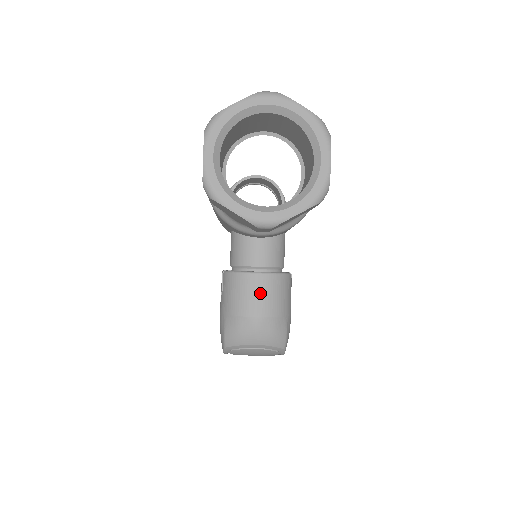
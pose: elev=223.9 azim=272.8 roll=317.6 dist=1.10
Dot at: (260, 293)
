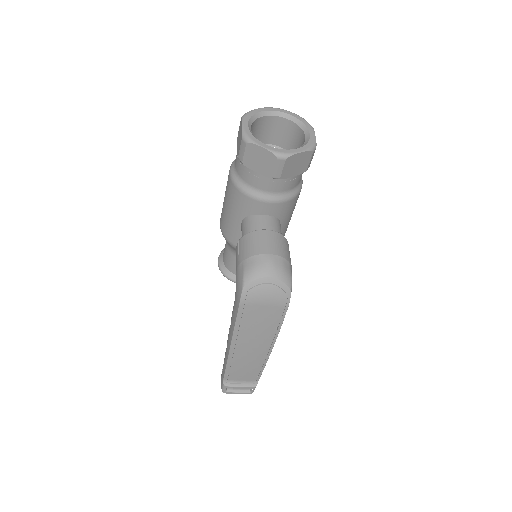
Dot at: (271, 241)
